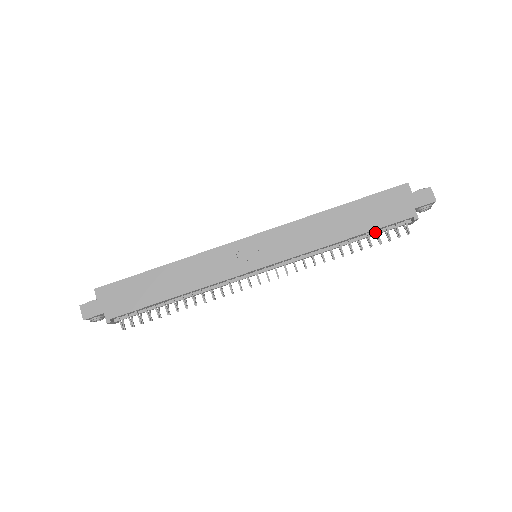
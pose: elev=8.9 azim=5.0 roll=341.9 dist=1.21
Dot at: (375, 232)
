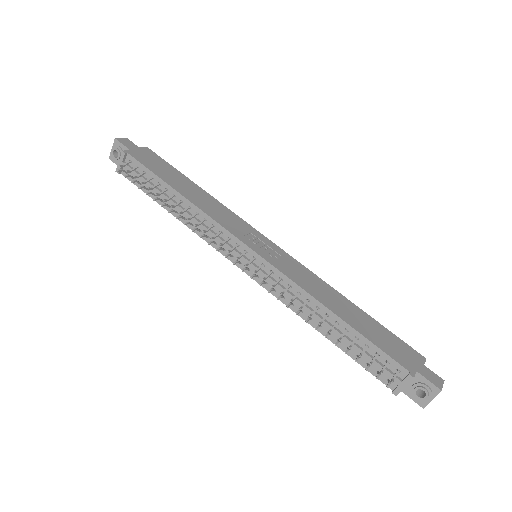
Dot at: (362, 349)
